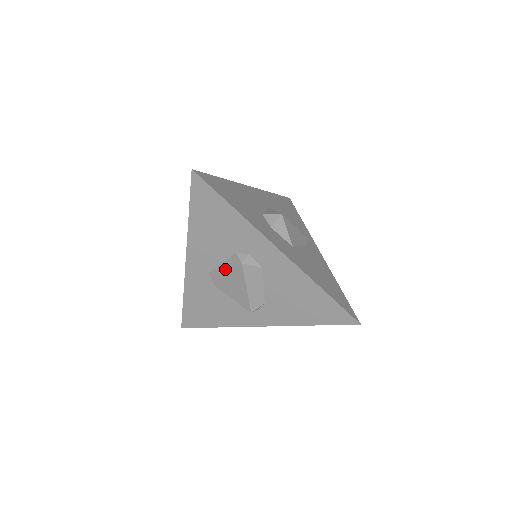
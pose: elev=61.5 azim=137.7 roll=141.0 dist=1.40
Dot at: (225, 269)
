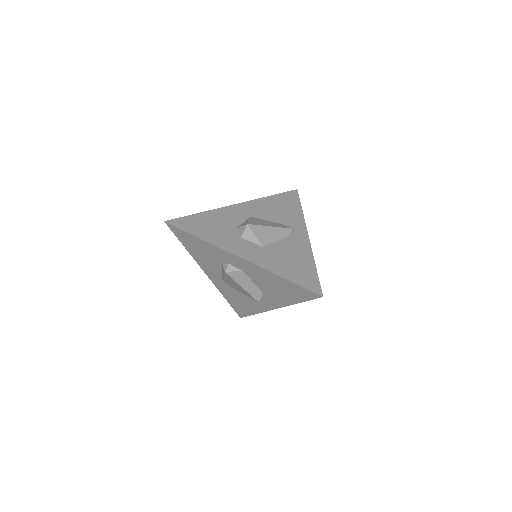
Dot at: (224, 277)
